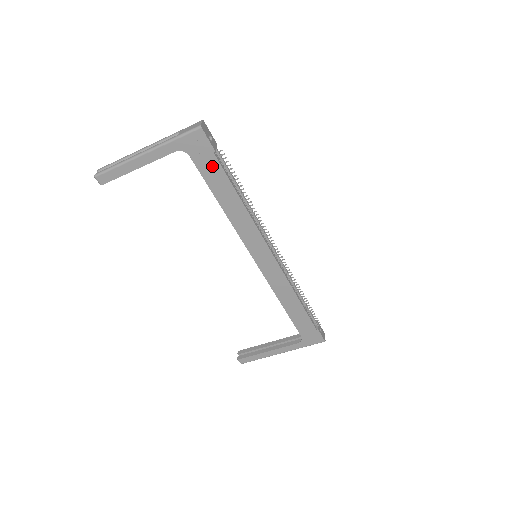
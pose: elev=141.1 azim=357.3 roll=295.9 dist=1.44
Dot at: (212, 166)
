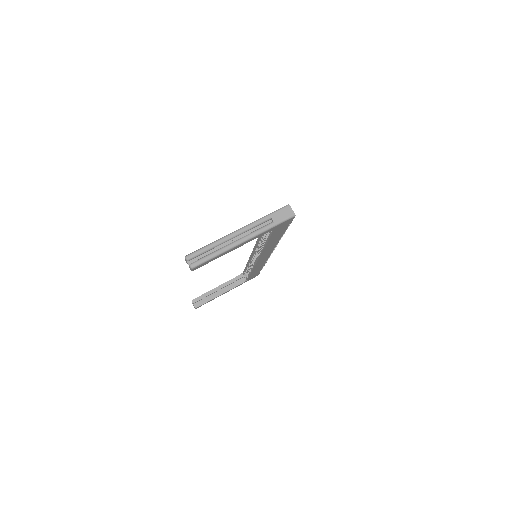
Dot at: (281, 231)
